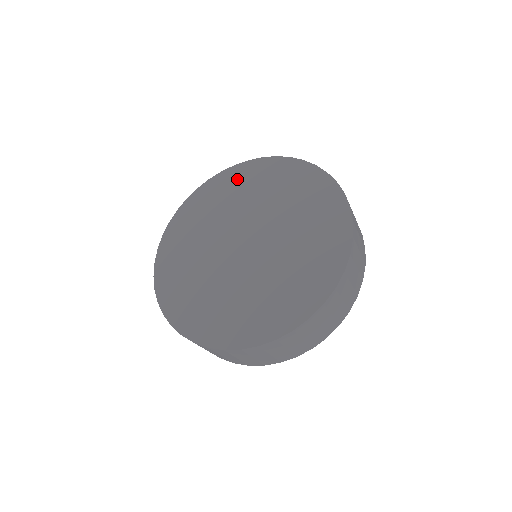
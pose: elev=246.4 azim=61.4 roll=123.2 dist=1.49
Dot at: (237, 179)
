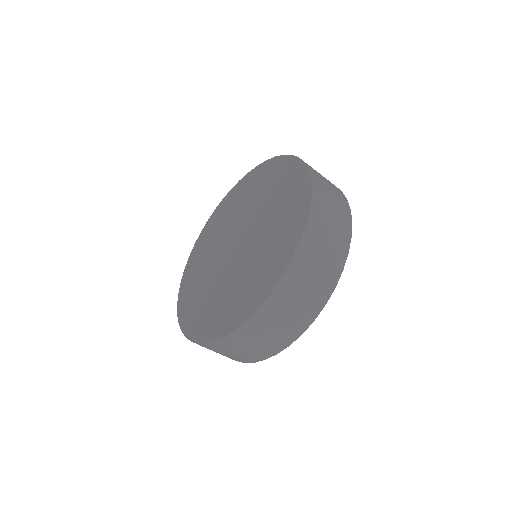
Dot at: (261, 176)
